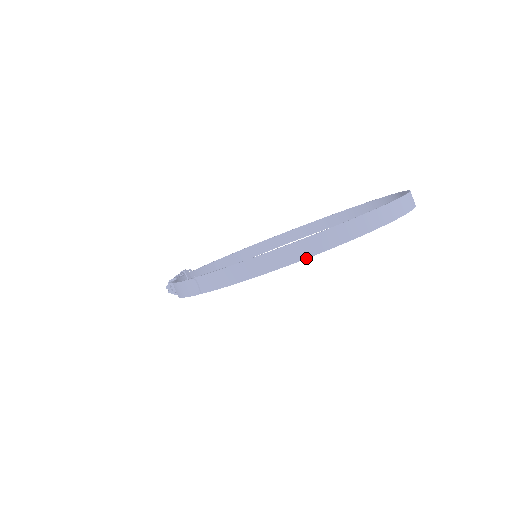
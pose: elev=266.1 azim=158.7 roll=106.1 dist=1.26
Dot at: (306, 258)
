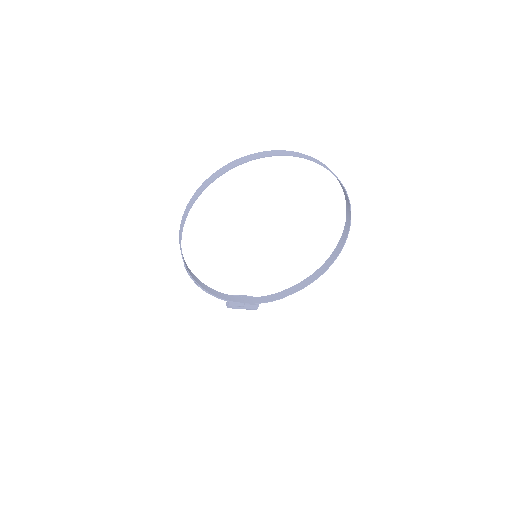
Dot at: (190, 207)
